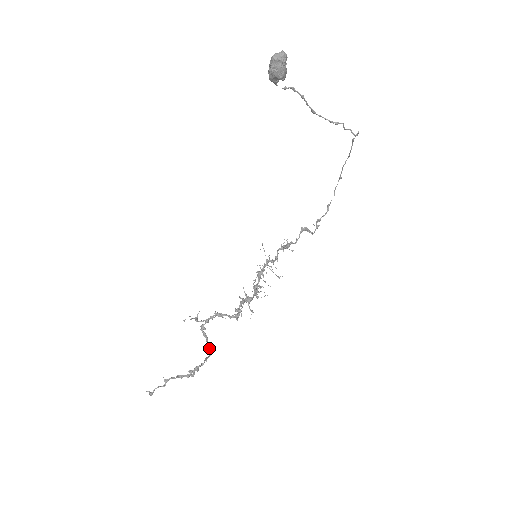
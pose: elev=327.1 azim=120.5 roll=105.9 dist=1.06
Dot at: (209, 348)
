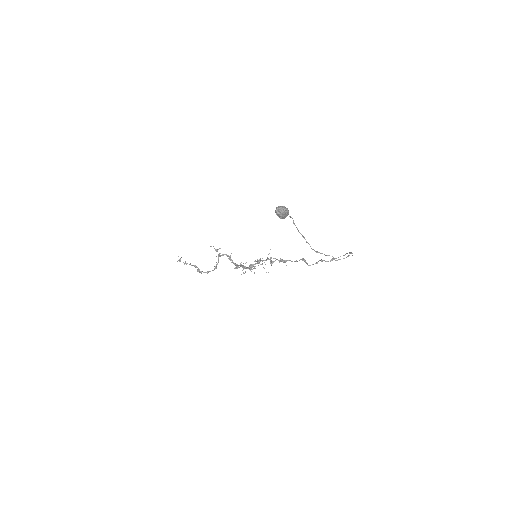
Dot at: (215, 267)
